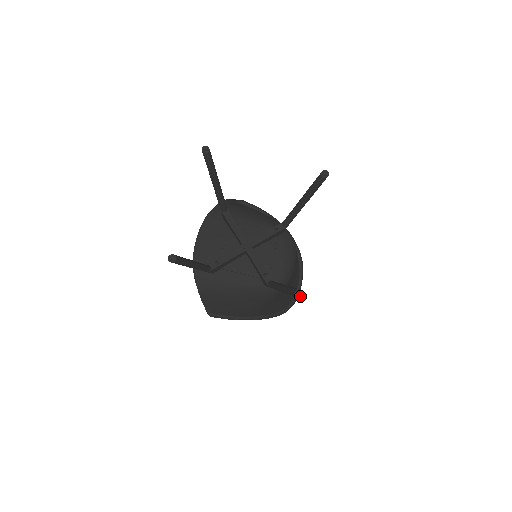
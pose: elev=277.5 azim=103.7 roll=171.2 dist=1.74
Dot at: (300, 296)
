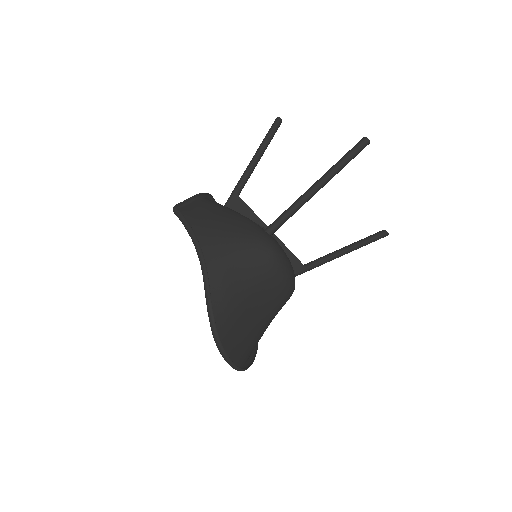
Dot at: (367, 139)
